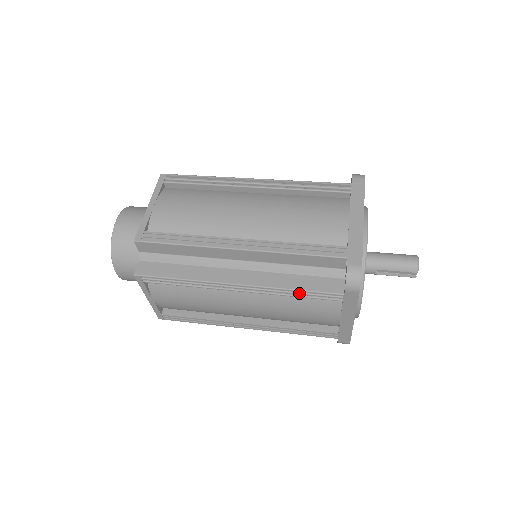
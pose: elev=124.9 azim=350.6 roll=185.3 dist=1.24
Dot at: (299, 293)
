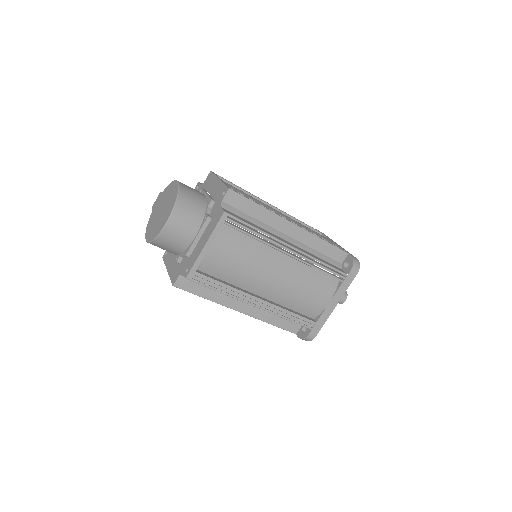
Dot at: (273, 324)
